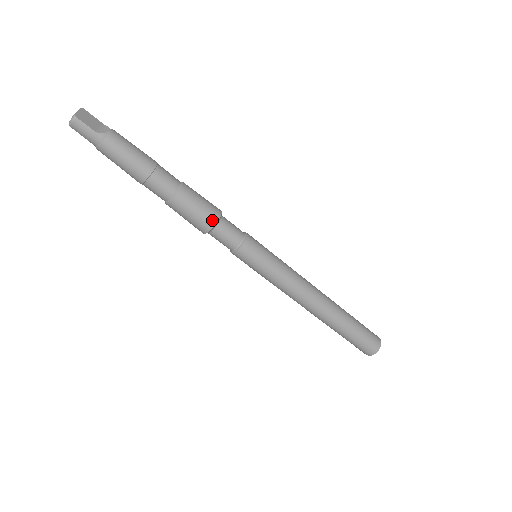
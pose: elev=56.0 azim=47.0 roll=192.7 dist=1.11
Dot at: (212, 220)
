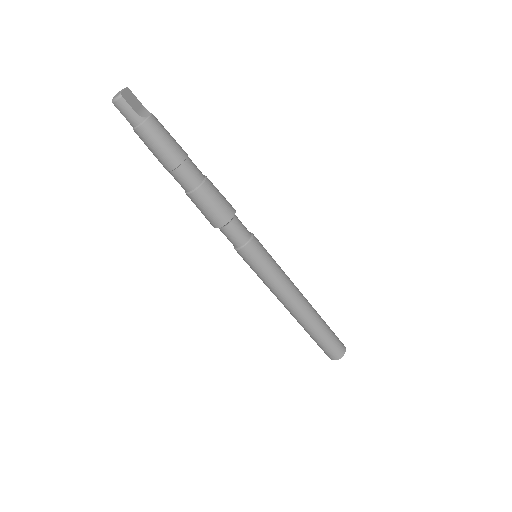
Dot at: (226, 217)
